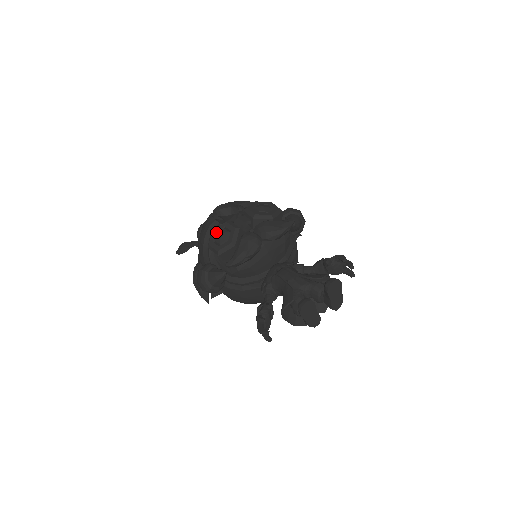
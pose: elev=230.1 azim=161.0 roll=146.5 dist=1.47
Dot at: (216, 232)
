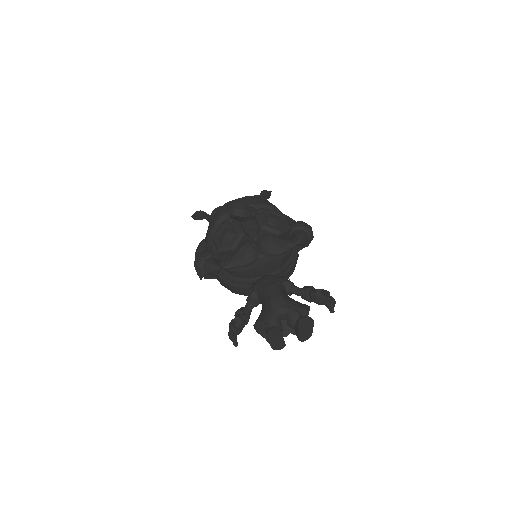
Dot at: (223, 228)
